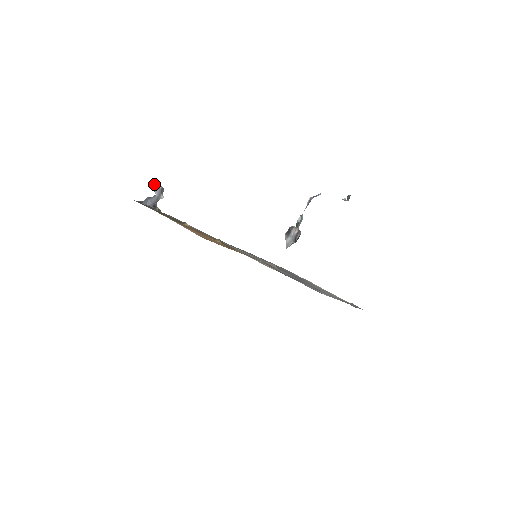
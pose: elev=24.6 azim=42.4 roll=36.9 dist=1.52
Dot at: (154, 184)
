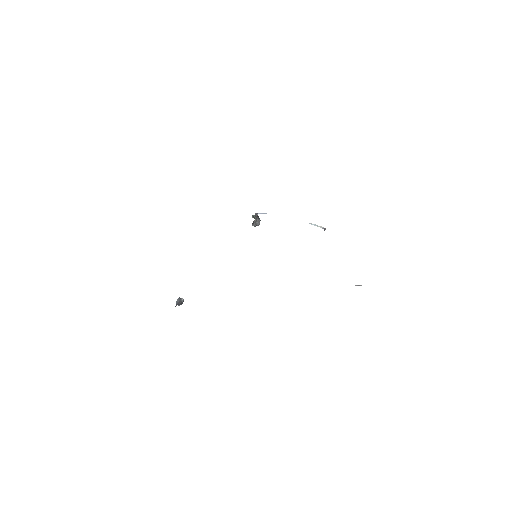
Dot at: (176, 302)
